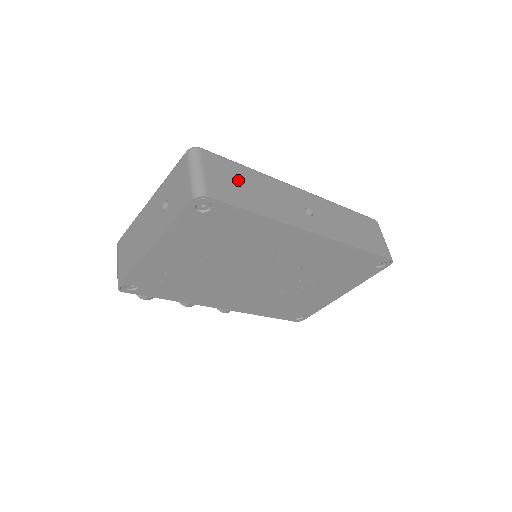
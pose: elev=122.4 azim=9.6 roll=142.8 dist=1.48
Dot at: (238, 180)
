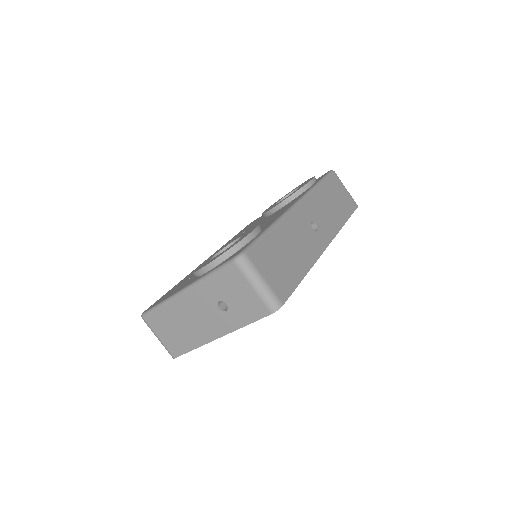
Dot at: (278, 256)
